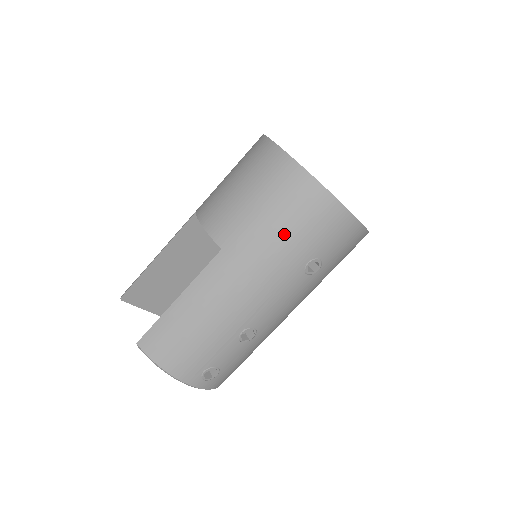
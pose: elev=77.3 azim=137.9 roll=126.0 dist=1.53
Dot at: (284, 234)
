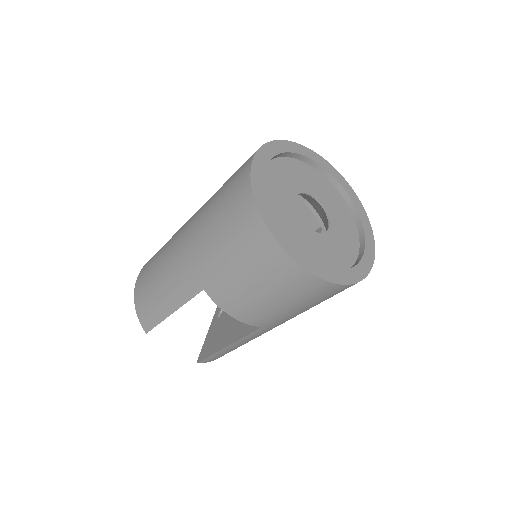
Dot at: occluded
